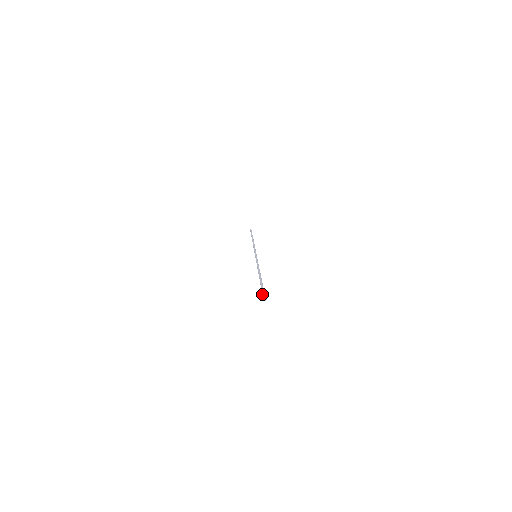
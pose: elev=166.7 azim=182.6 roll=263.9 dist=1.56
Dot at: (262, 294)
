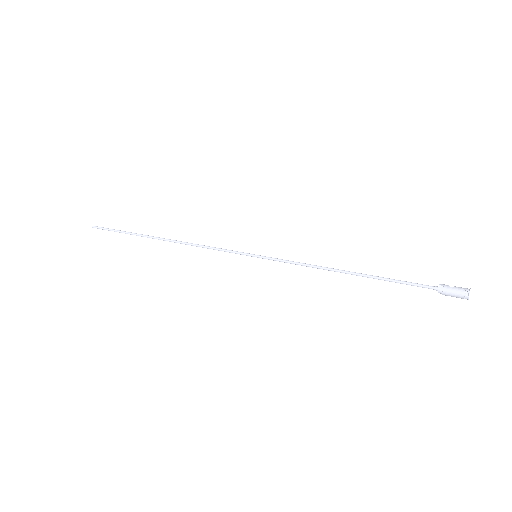
Dot at: occluded
